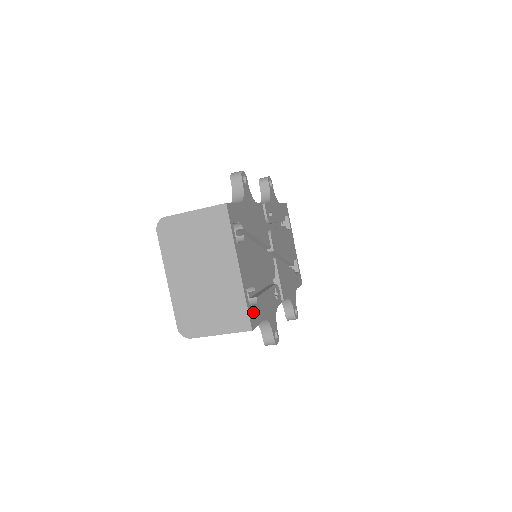
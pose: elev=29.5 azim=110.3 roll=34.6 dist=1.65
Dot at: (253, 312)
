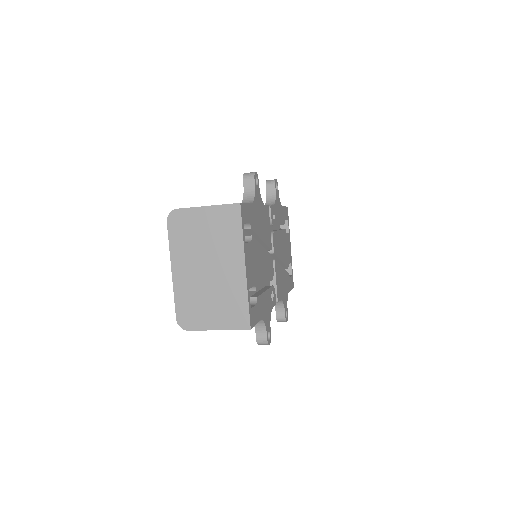
Dot at: (253, 311)
